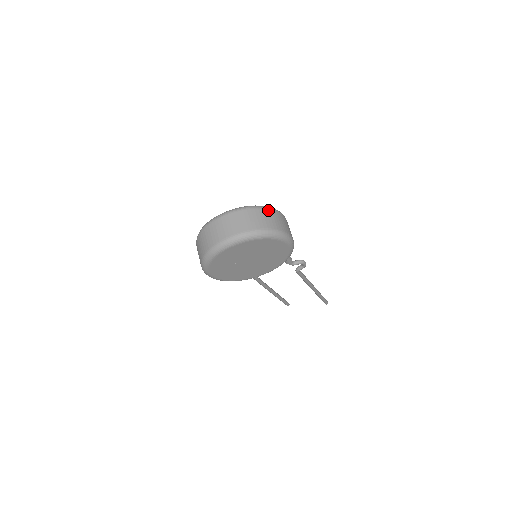
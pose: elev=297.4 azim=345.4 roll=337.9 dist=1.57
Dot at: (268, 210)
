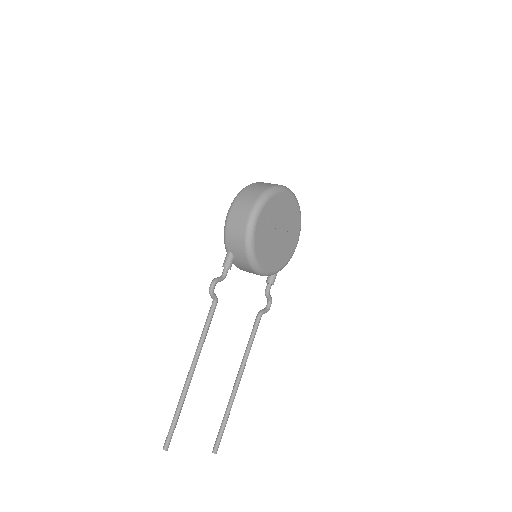
Dot at: occluded
